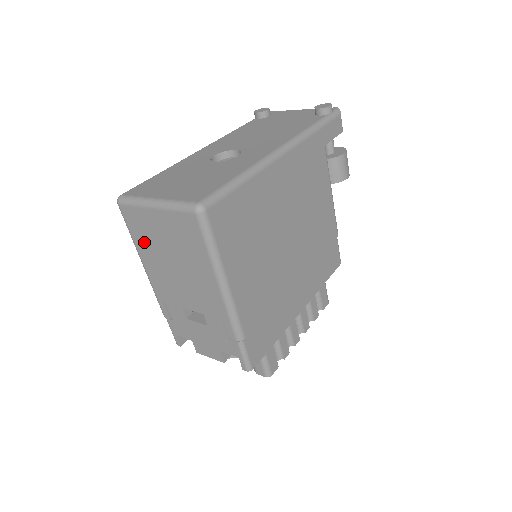
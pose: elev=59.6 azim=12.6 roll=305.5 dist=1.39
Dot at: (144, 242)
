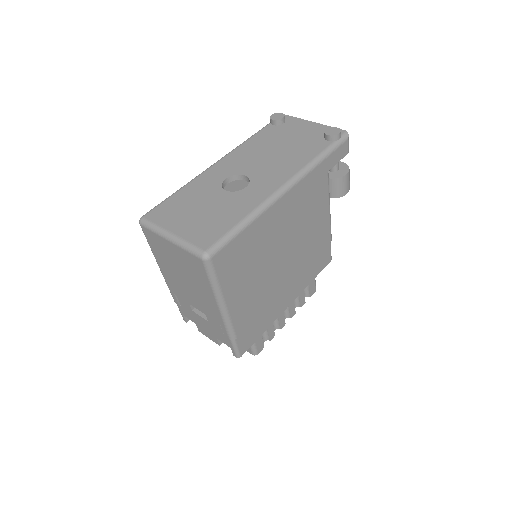
Dot at: (160, 255)
